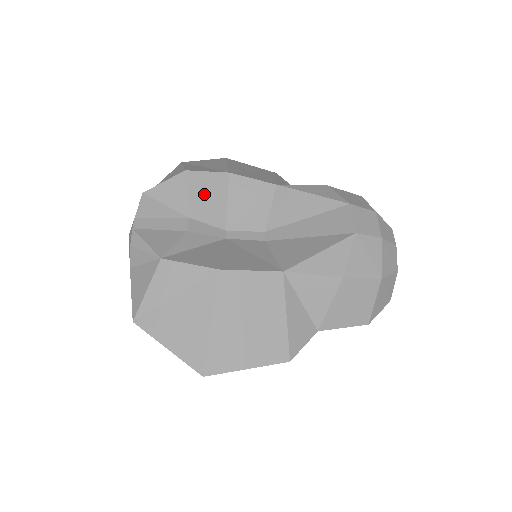
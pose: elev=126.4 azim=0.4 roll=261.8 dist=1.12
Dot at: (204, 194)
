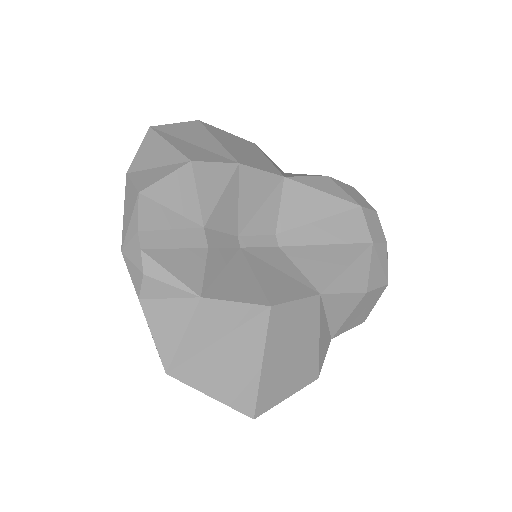
Dot at: (216, 194)
